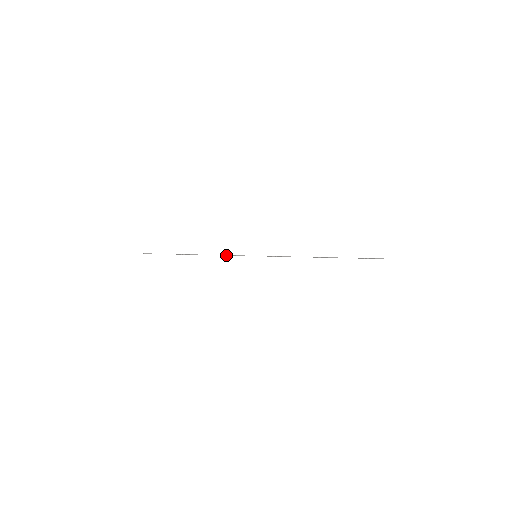
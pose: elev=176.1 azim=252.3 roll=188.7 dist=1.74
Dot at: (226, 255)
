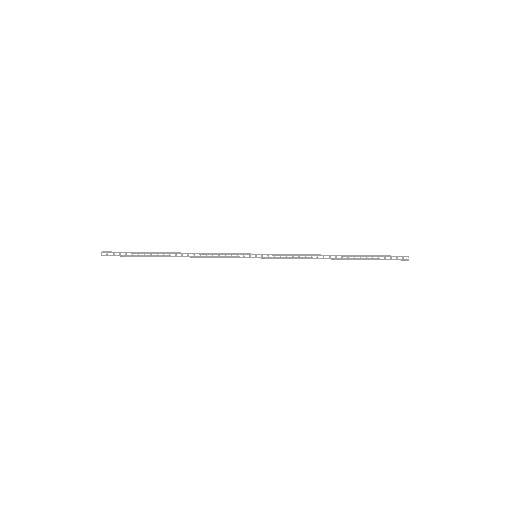
Dot at: (217, 256)
